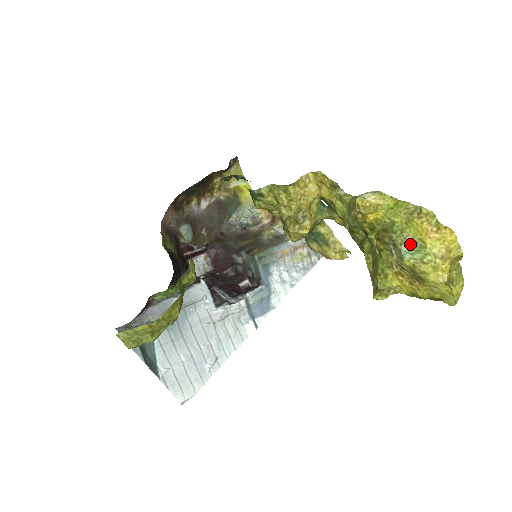
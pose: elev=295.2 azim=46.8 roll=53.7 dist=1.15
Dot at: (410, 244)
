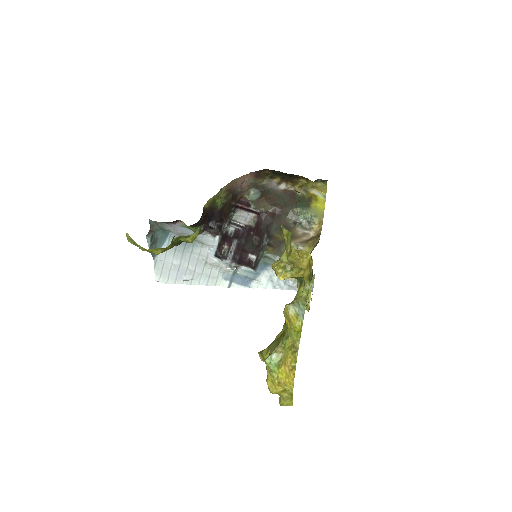
Dot at: (278, 357)
